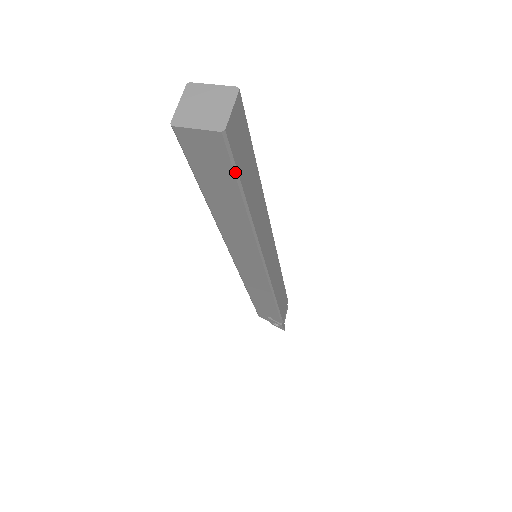
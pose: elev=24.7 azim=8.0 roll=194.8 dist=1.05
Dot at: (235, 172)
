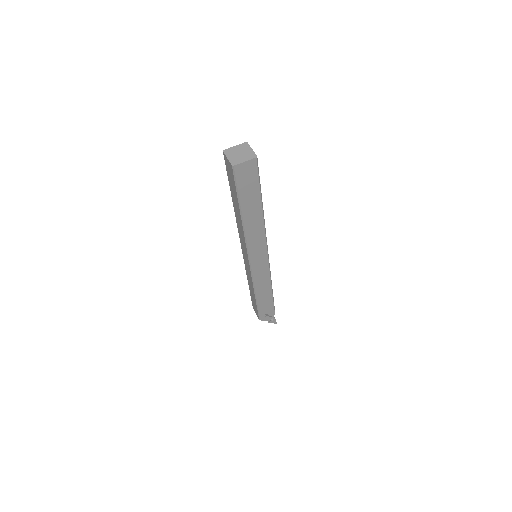
Dot at: (259, 181)
